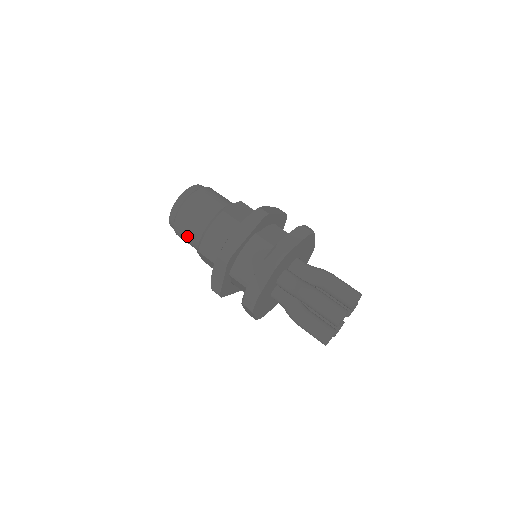
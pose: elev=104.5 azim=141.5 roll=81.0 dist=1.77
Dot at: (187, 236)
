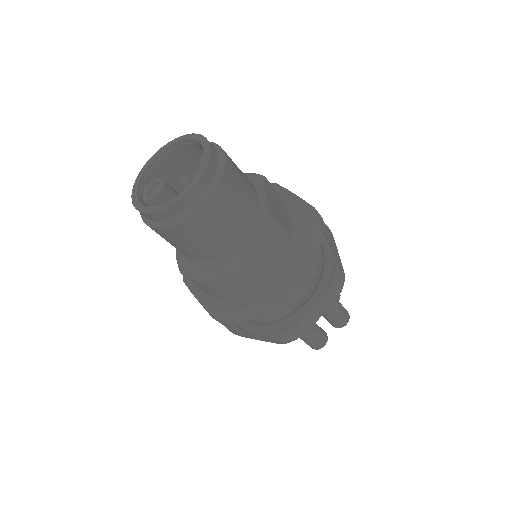
Dot at: occluded
